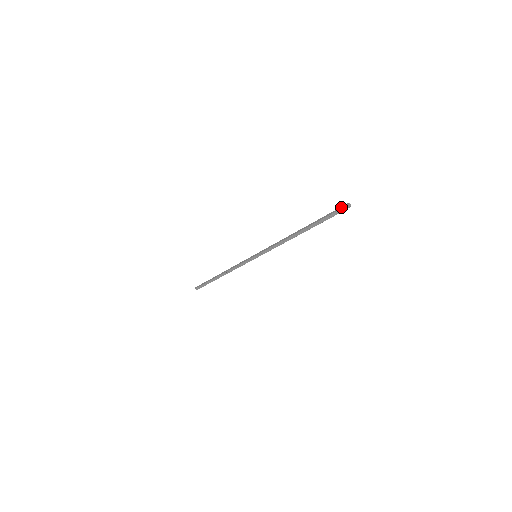
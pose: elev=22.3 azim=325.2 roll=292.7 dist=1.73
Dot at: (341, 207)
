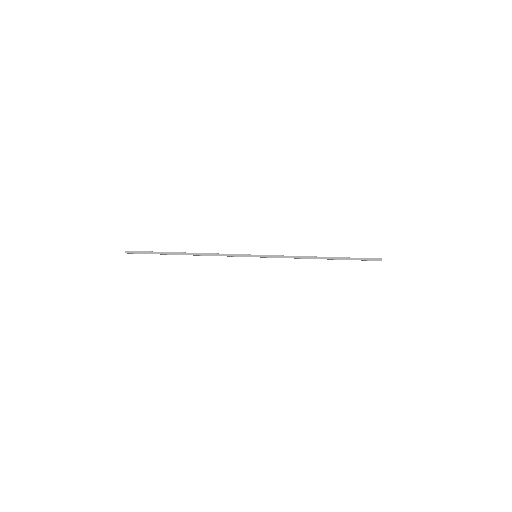
Dot at: (374, 259)
